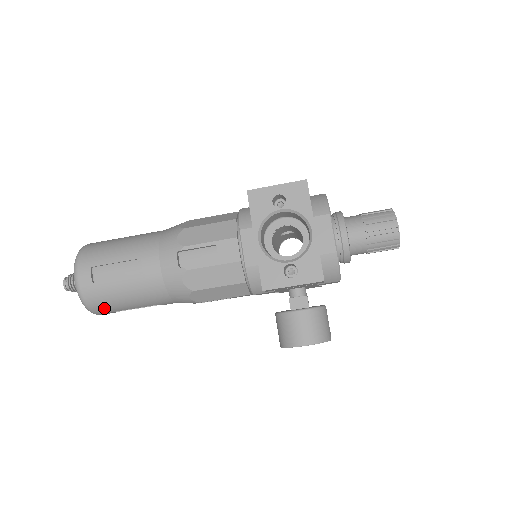
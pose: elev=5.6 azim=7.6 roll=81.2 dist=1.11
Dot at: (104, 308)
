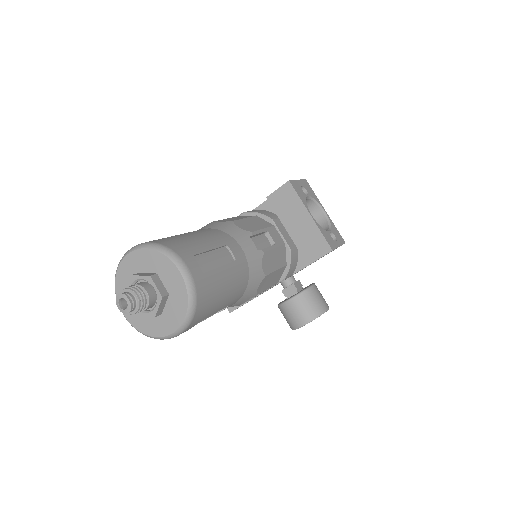
Dot at: (203, 312)
